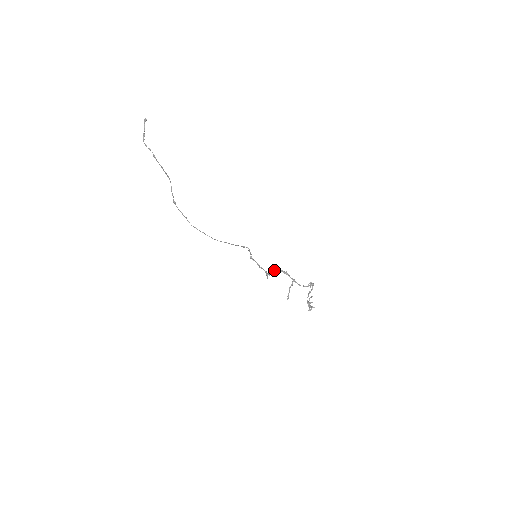
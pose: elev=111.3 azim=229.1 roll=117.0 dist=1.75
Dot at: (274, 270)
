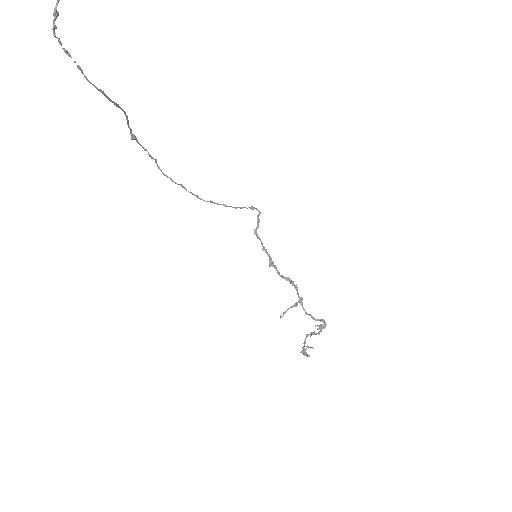
Dot at: (279, 275)
